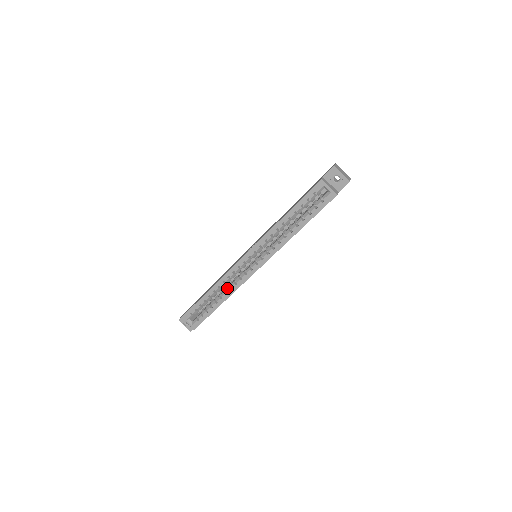
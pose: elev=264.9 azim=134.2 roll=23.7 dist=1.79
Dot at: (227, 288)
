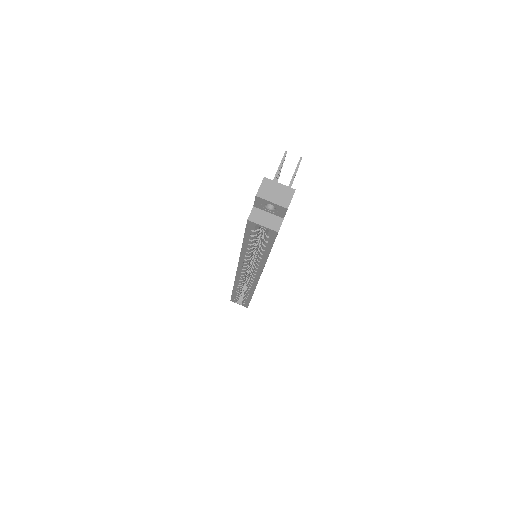
Dot at: occluded
